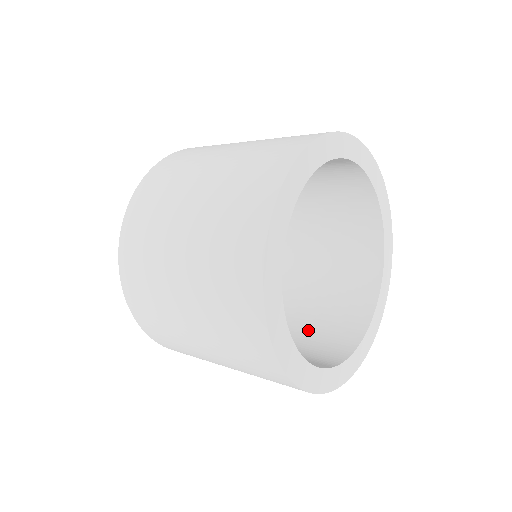
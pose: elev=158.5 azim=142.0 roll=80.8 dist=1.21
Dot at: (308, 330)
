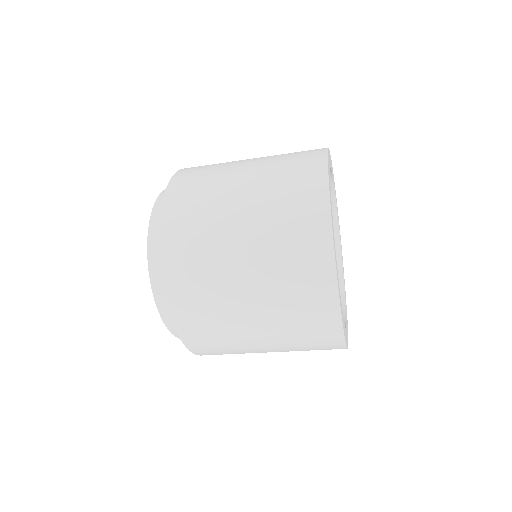
Dot at: occluded
